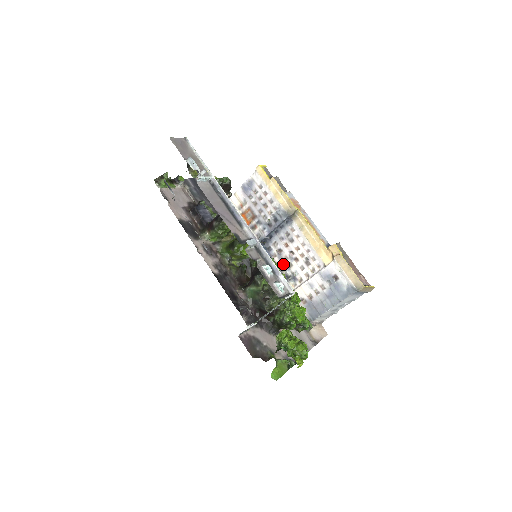
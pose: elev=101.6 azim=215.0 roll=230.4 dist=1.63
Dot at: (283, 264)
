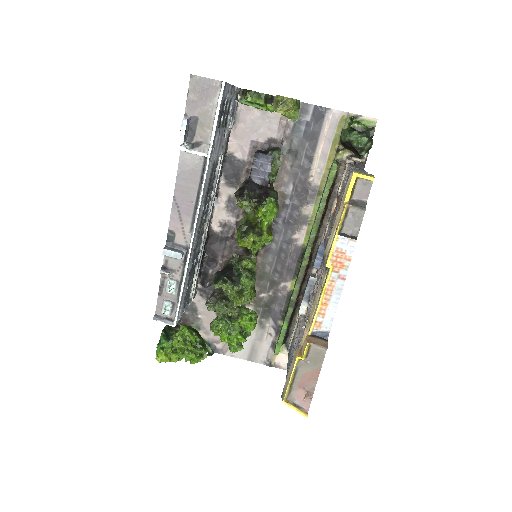
Dot at: (315, 286)
